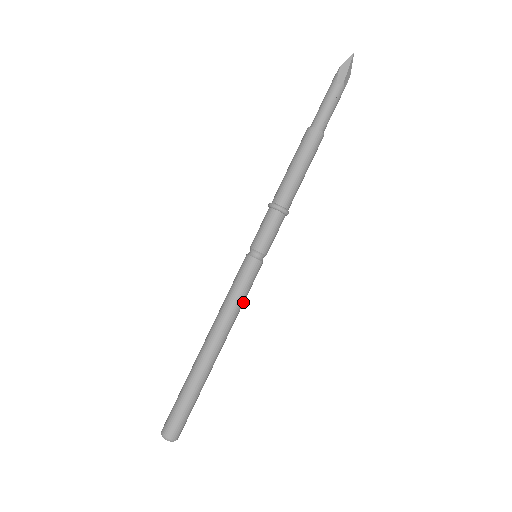
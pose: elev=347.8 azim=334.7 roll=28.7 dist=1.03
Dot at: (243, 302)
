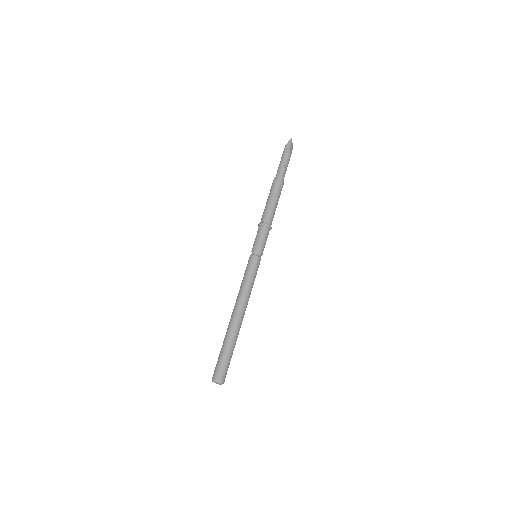
Dot at: occluded
